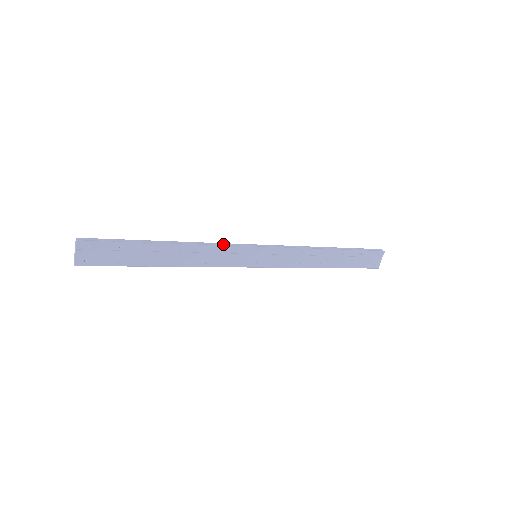
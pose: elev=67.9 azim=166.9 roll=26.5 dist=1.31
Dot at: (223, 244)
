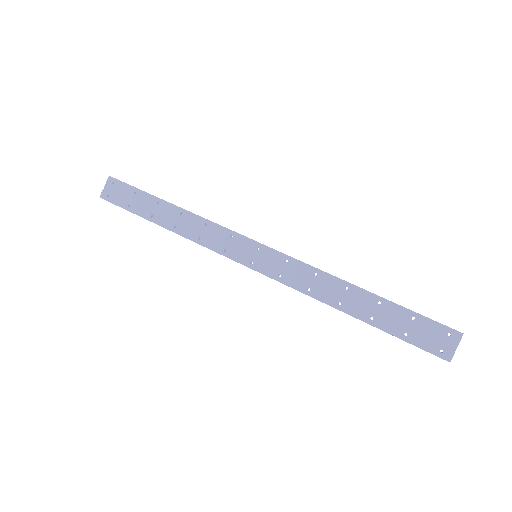
Dot at: (224, 228)
